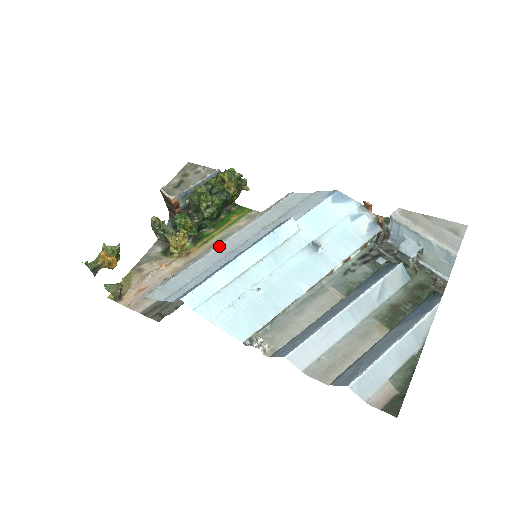
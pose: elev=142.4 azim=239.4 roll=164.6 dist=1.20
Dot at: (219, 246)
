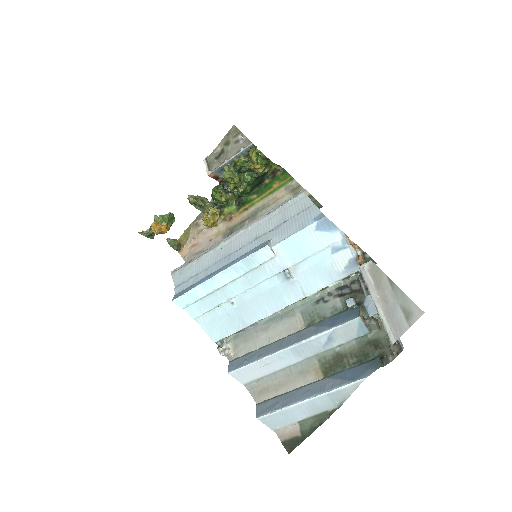
Dot at: (226, 241)
